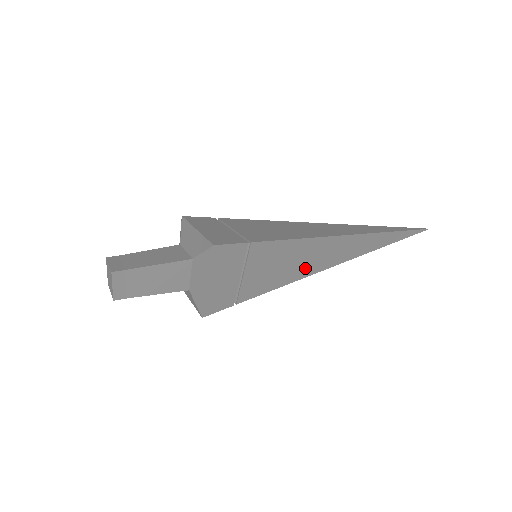
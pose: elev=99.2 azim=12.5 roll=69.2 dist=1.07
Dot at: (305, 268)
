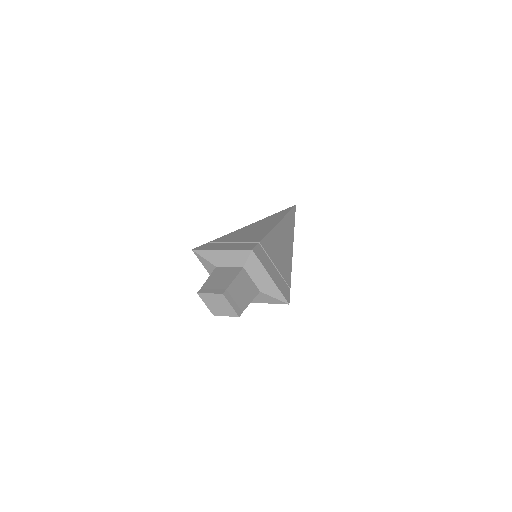
Dot at: occluded
